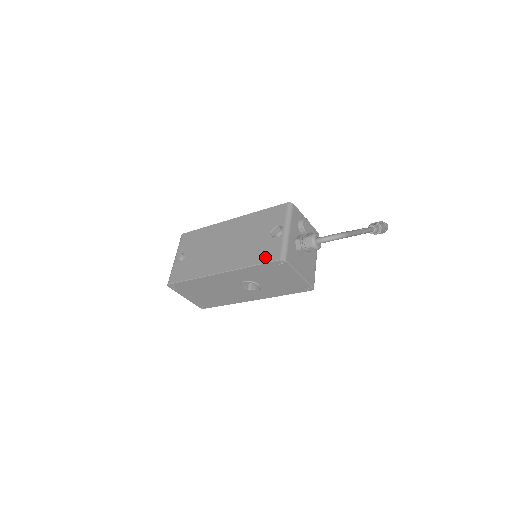
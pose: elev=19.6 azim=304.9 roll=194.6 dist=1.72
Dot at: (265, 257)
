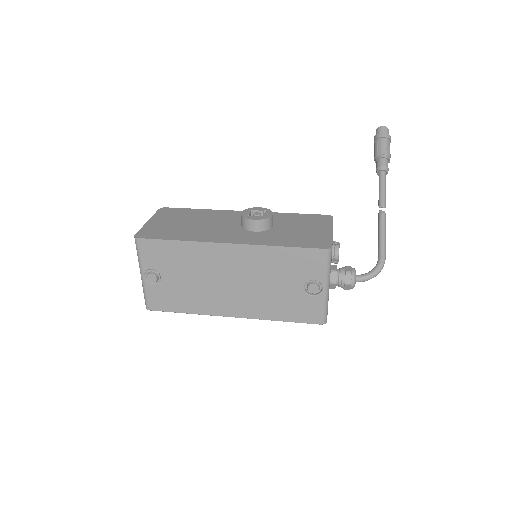
Dot at: (300, 317)
